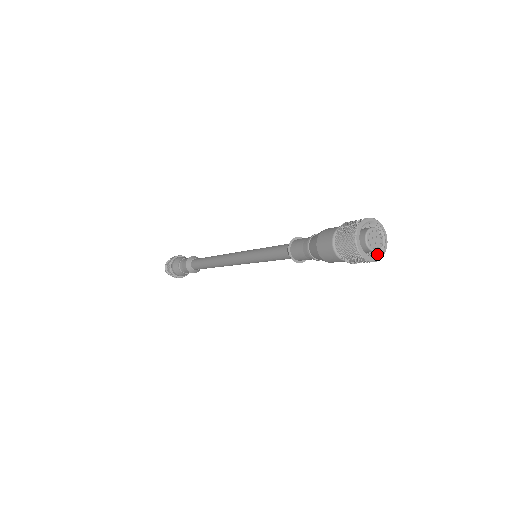
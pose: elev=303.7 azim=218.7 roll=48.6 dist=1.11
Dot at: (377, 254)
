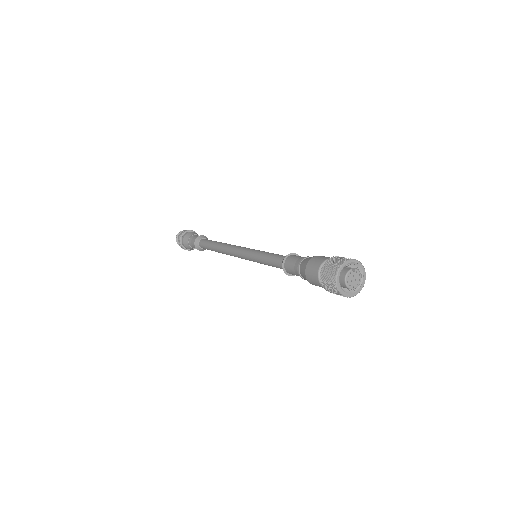
Dot at: (361, 279)
